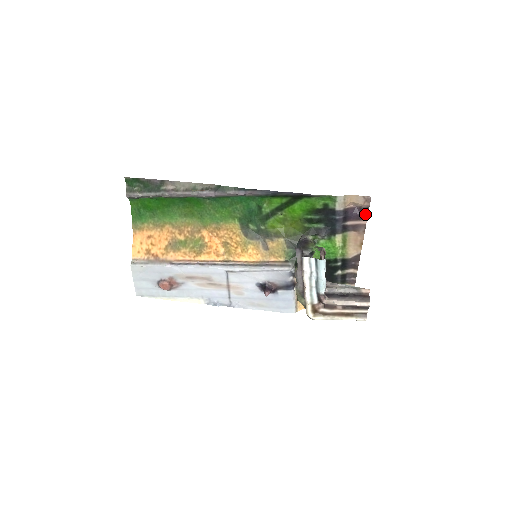
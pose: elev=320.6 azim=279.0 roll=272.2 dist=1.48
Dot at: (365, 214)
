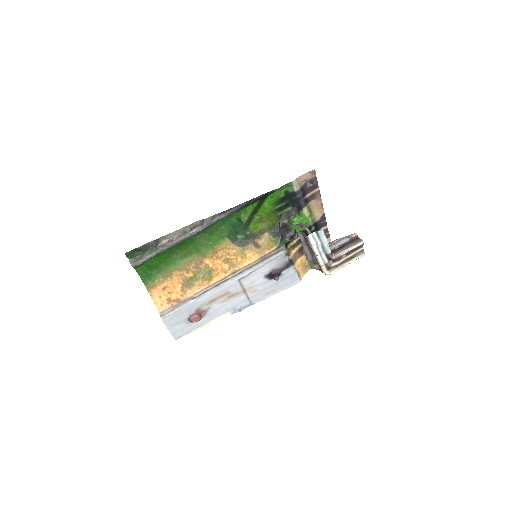
Dot at: (316, 183)
